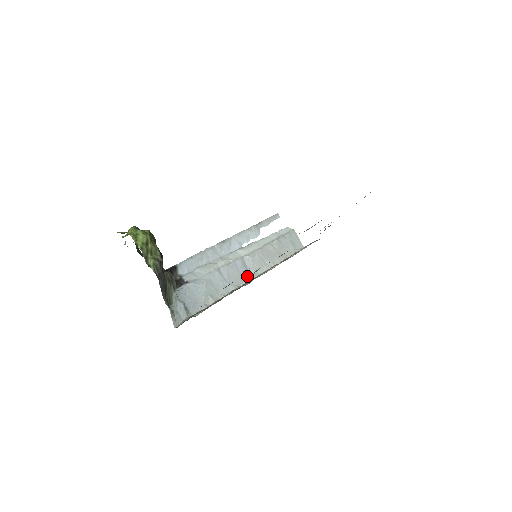
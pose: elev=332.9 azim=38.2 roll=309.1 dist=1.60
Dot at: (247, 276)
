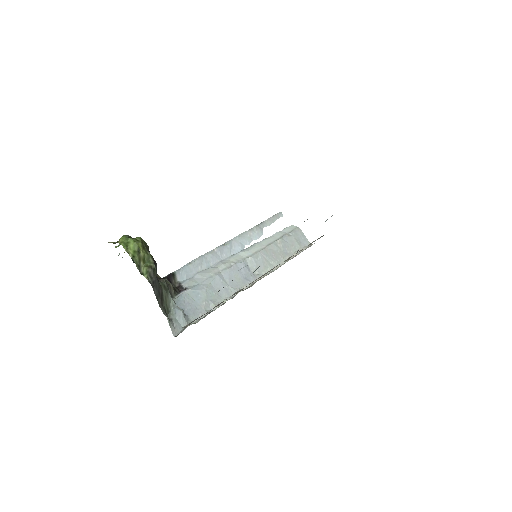
Dot at: (250, 278)
